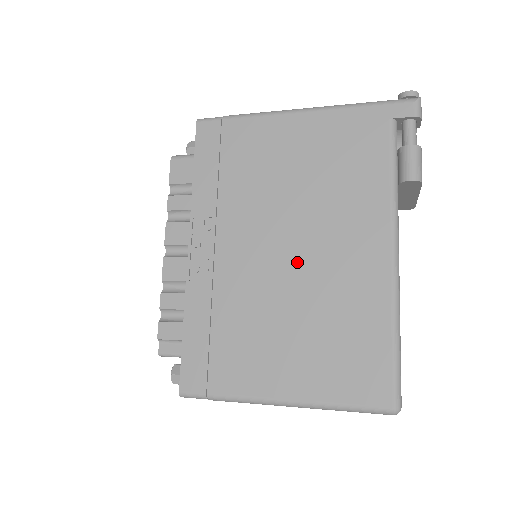
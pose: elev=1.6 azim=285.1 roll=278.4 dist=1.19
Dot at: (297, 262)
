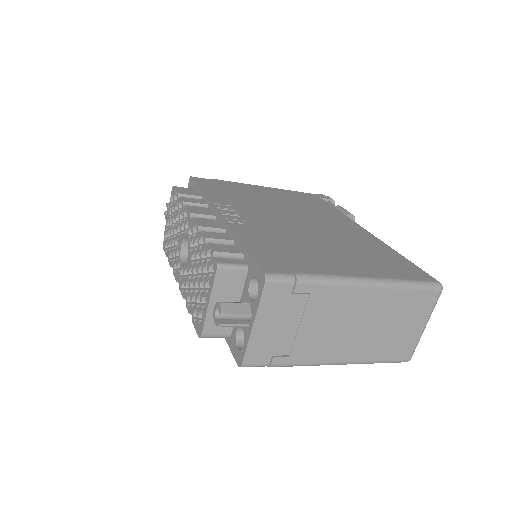
Dot at: (312, 226)
